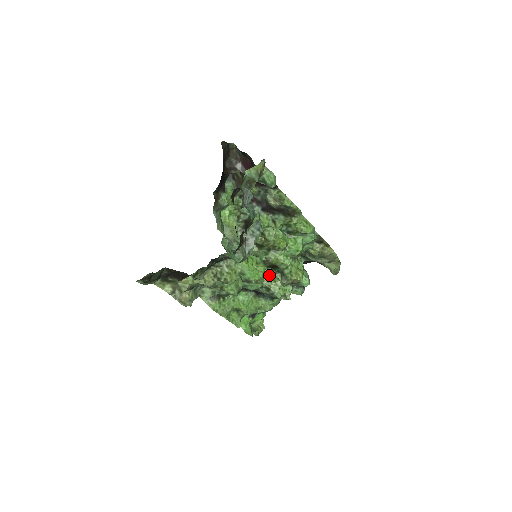
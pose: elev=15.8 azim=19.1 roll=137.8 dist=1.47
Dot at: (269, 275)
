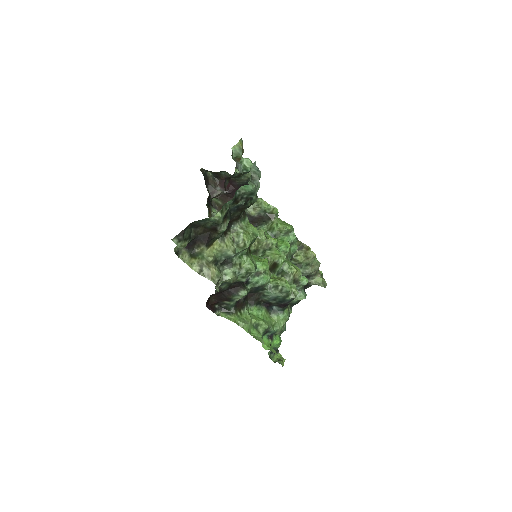
Dot at: (272, 277)
